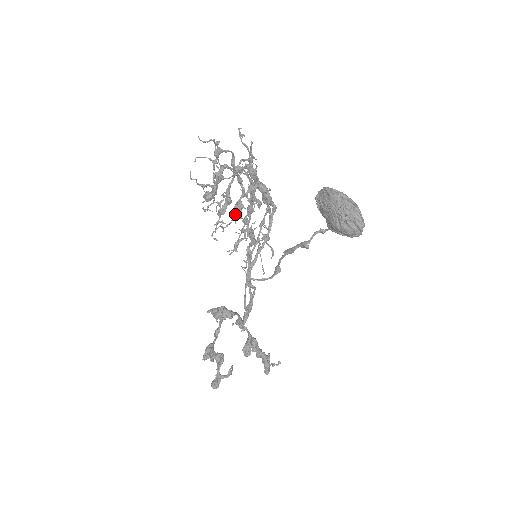
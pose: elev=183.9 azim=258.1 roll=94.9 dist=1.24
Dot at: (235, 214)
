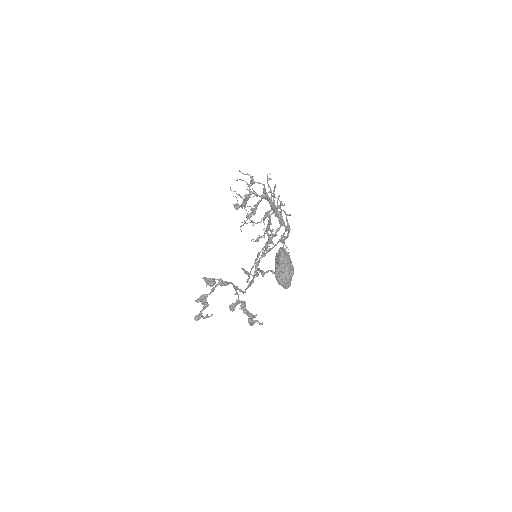
Dot at: occluded
